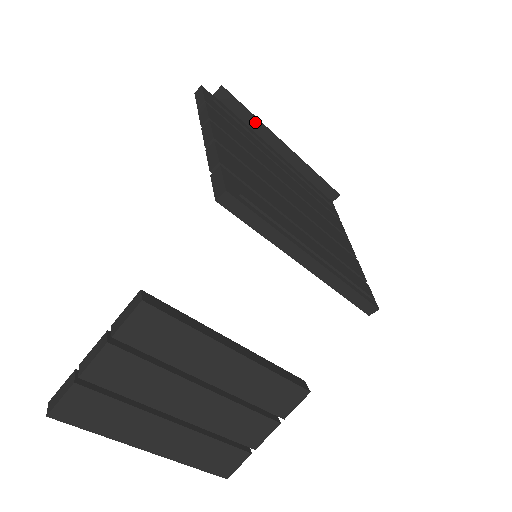
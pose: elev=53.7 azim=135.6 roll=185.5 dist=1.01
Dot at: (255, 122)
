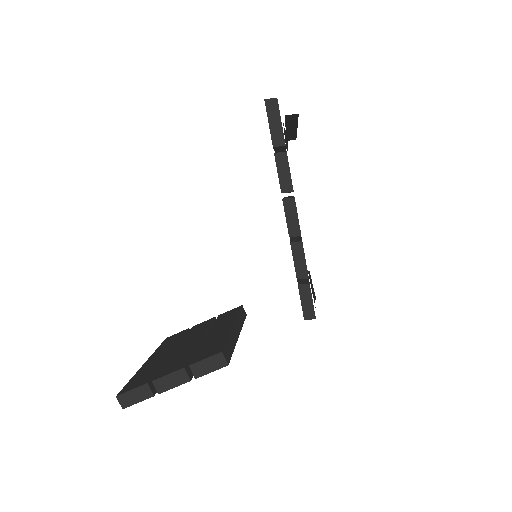
Dot at: (294, 123)
